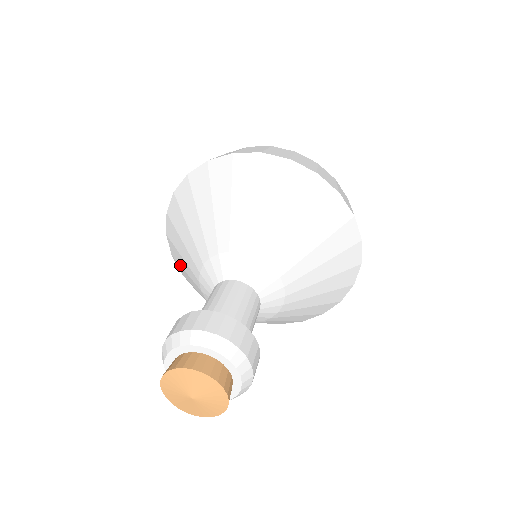
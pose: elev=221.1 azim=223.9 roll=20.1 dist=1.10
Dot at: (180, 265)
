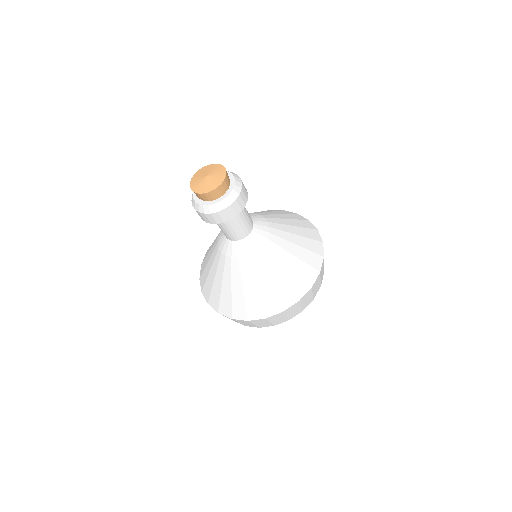
Dot at: occluded
